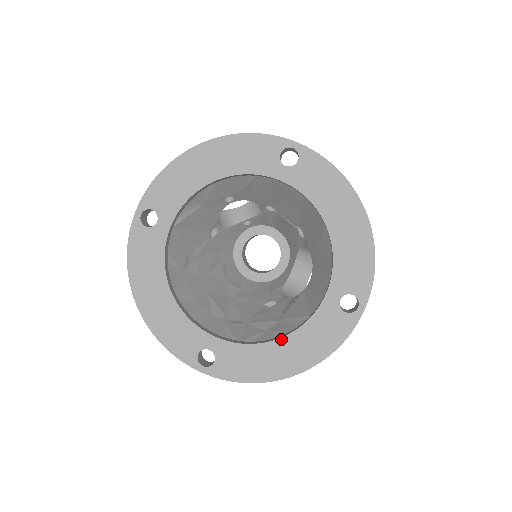
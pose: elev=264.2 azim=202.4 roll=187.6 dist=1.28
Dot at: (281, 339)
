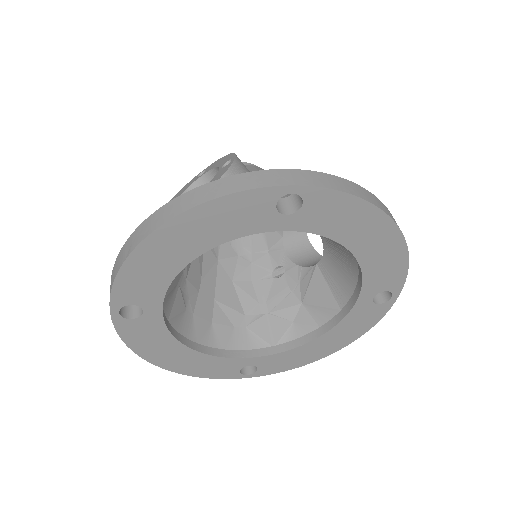
Dot at: (318, 339)
